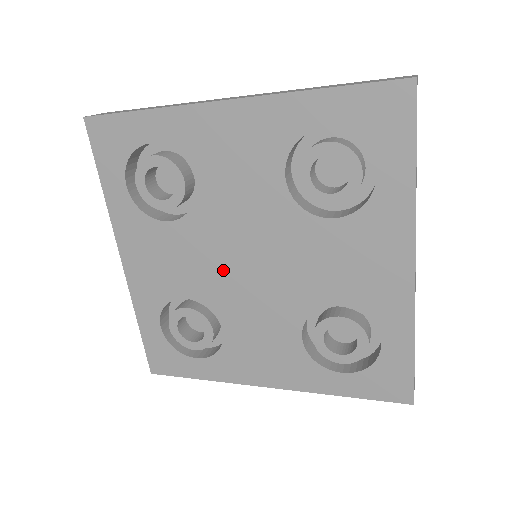
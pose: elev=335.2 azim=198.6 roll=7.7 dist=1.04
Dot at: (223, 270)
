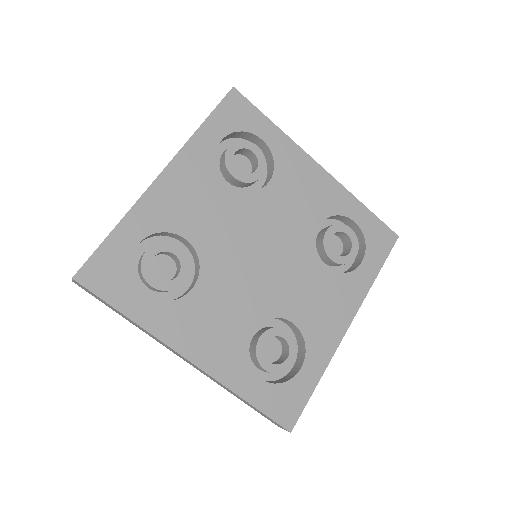
Dot at: (253, 279)
